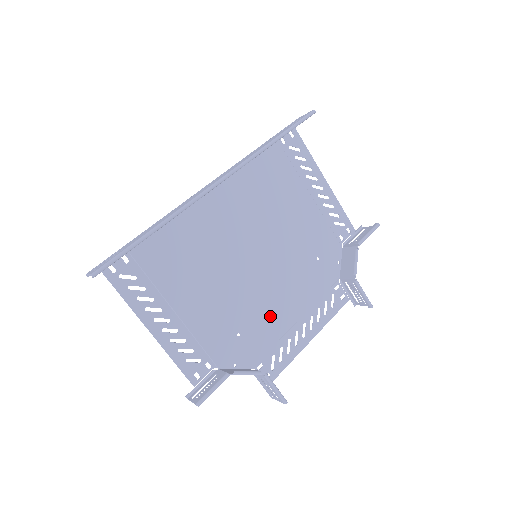
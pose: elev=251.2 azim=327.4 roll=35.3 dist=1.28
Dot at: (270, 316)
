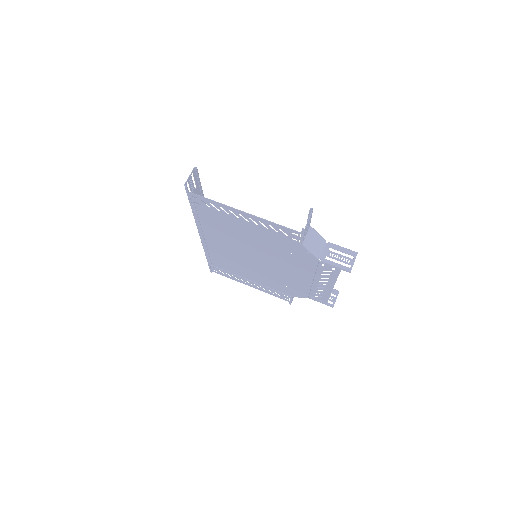
Dot at: (296, 267)
